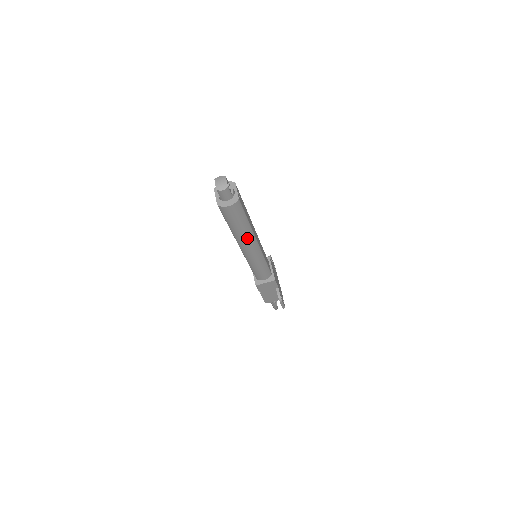
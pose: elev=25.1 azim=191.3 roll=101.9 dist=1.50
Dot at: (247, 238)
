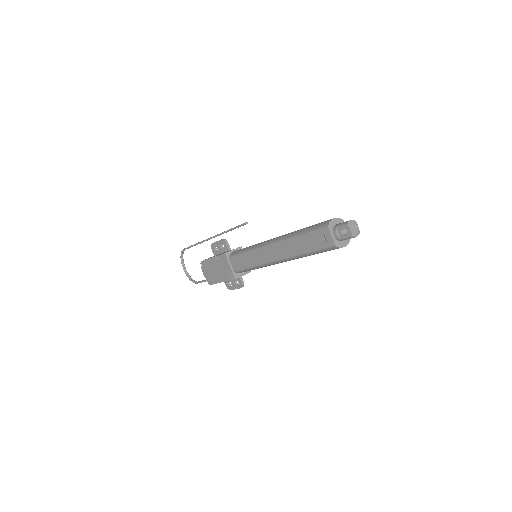
Dot at: occluded
